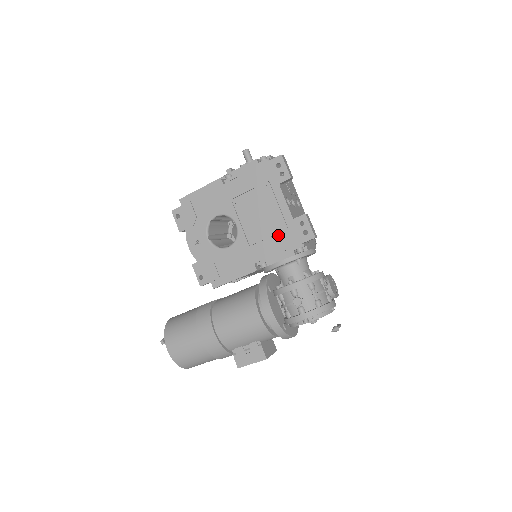
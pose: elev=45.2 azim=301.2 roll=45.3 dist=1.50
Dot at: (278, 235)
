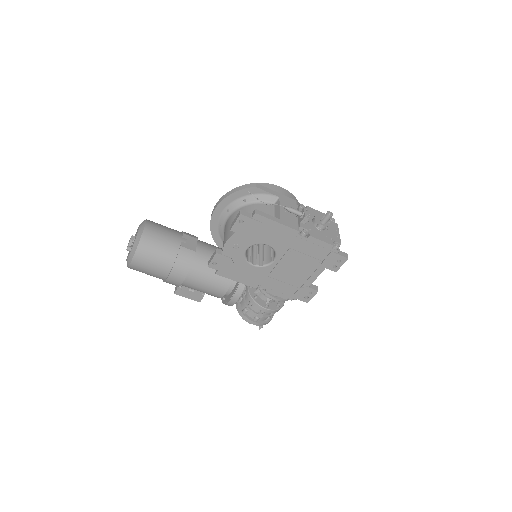
Dot at: (291, 286)
